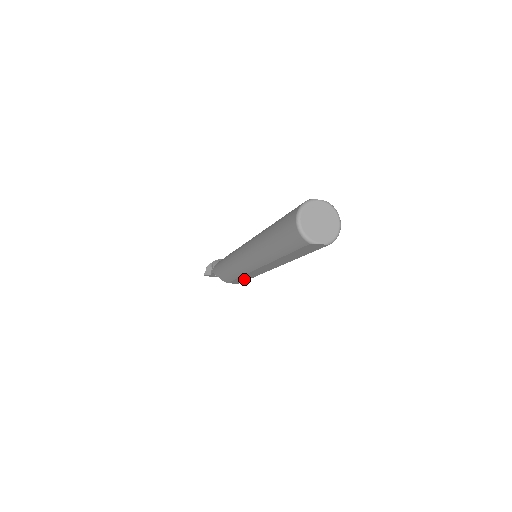
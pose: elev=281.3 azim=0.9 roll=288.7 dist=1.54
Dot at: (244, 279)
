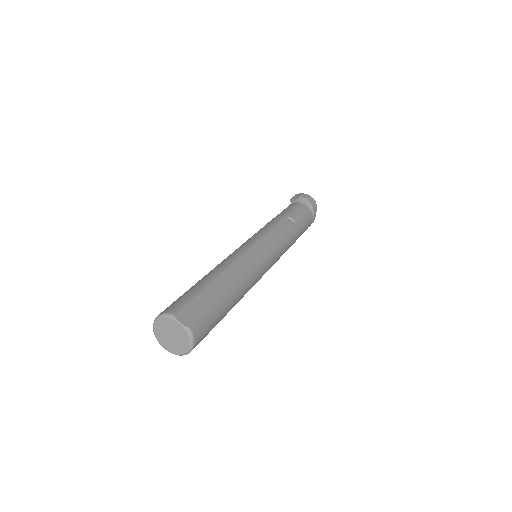
Dot at: occluded
